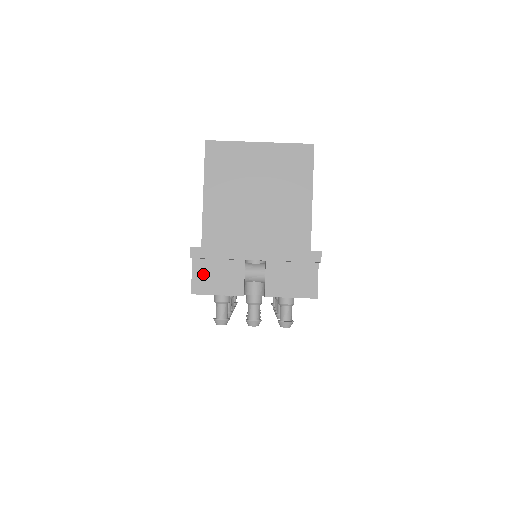
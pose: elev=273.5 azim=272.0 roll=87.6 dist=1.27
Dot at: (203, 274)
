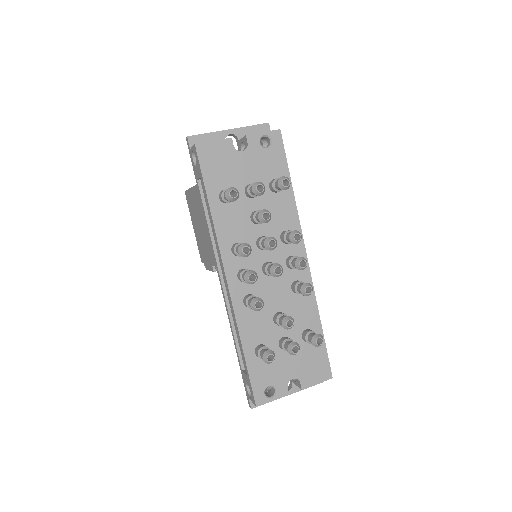
Dot at: occluded
